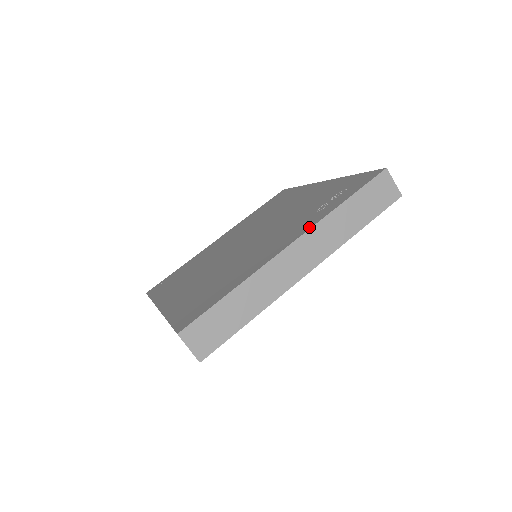
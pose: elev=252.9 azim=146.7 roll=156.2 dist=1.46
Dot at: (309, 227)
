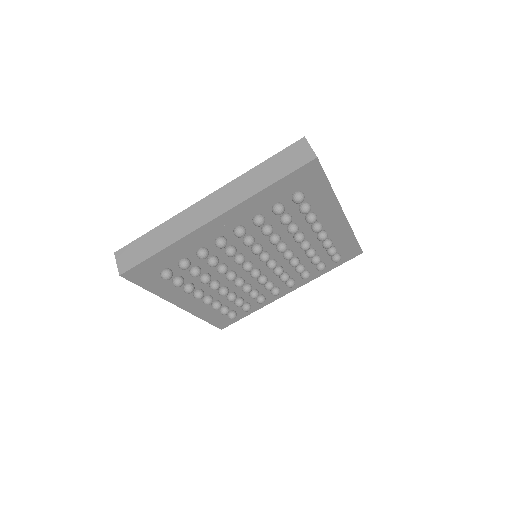
Dot at: (227, 186)
